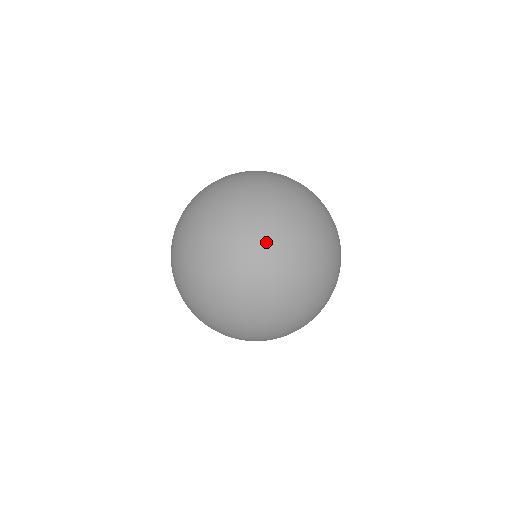
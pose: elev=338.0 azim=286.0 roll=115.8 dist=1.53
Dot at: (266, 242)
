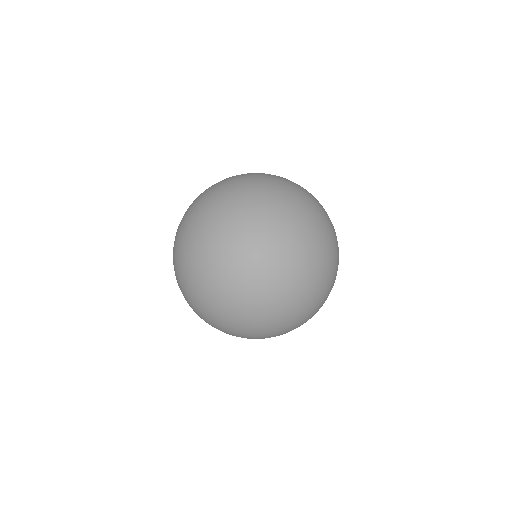
Dot at: (257, 176)
